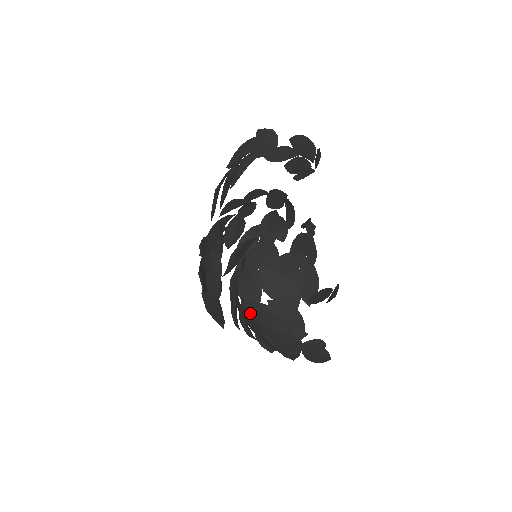
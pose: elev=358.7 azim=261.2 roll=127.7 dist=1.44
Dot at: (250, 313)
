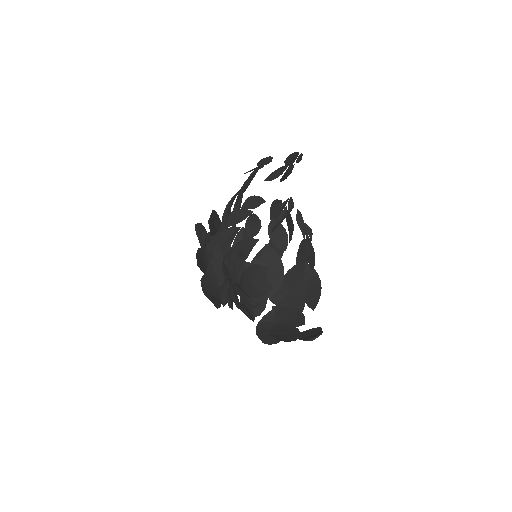
Dot at: (236, 278)
